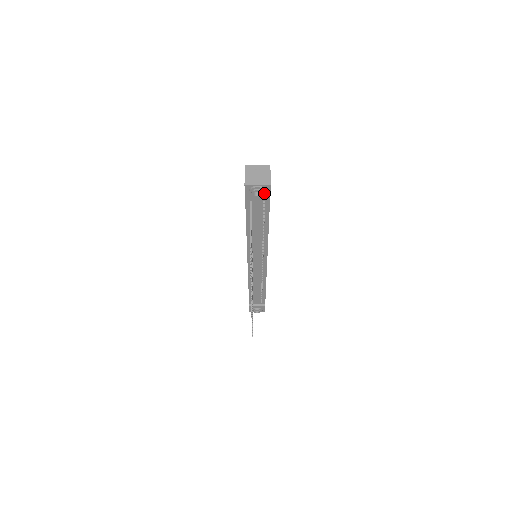
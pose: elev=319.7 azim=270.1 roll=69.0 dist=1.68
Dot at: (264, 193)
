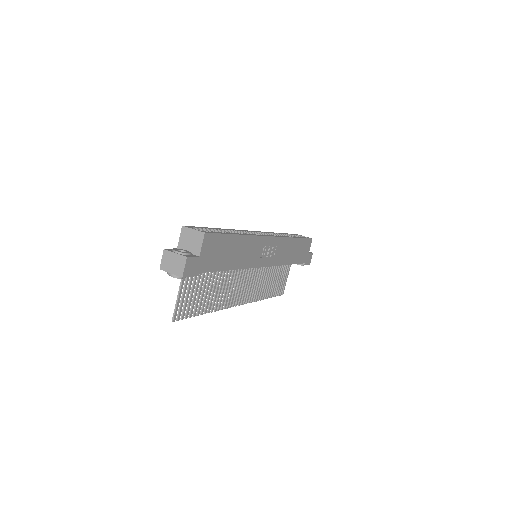
Dot at: occluded
